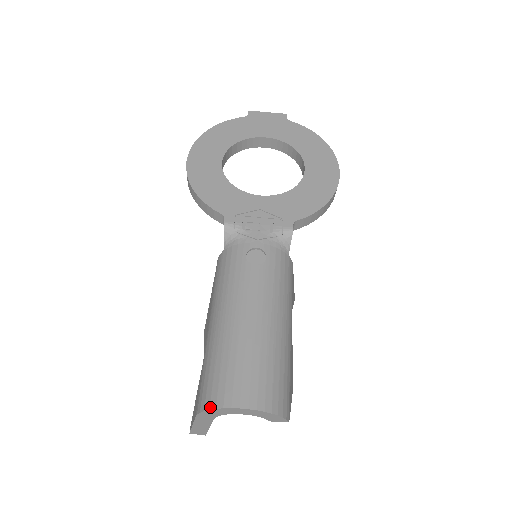
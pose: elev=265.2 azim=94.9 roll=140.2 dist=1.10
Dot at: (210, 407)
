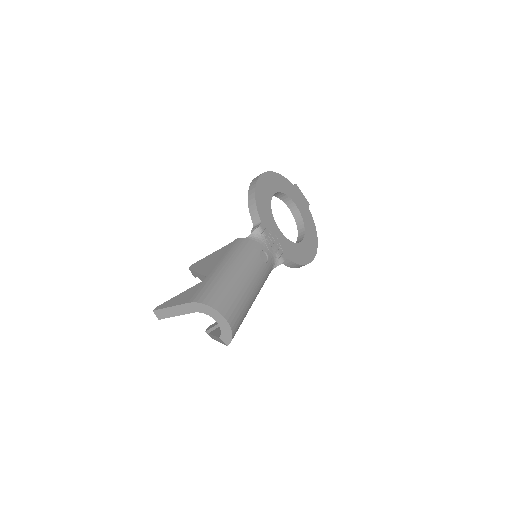
Dot at: (208, 304)
